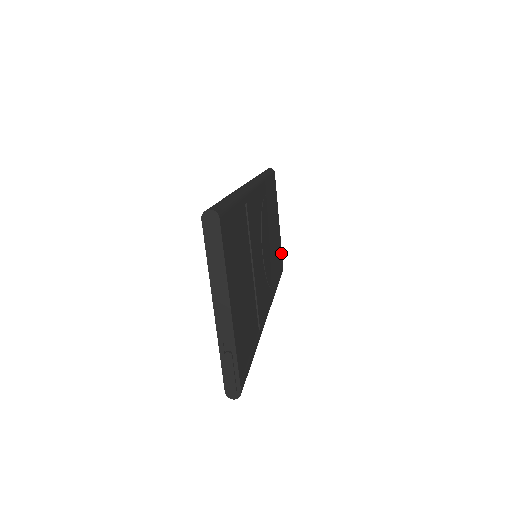
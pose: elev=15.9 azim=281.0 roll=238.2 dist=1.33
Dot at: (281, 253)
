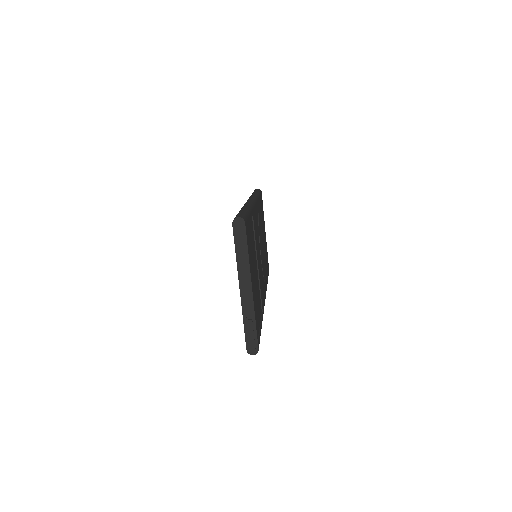
Dot at: occluded
